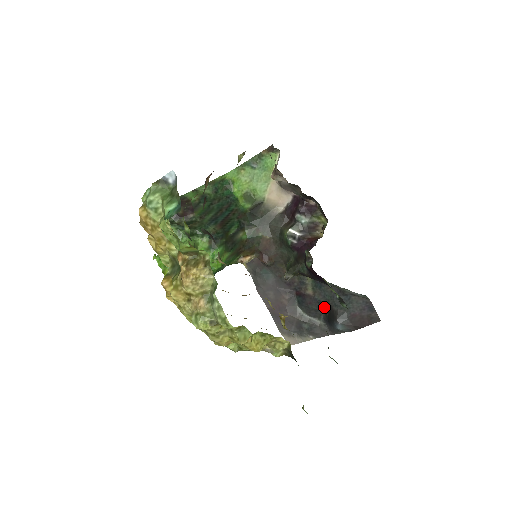
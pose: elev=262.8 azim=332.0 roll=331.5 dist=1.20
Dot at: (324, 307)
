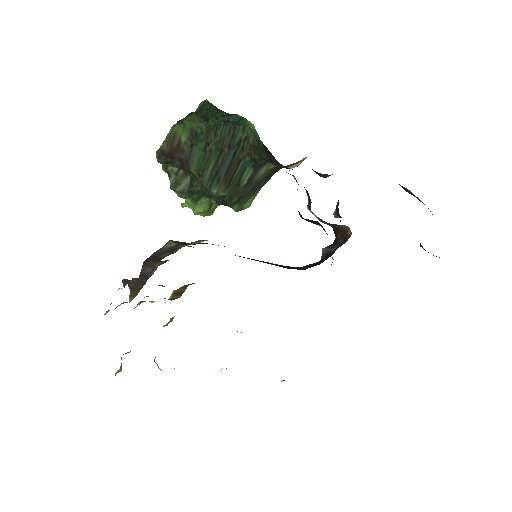
Dot at: occluded
